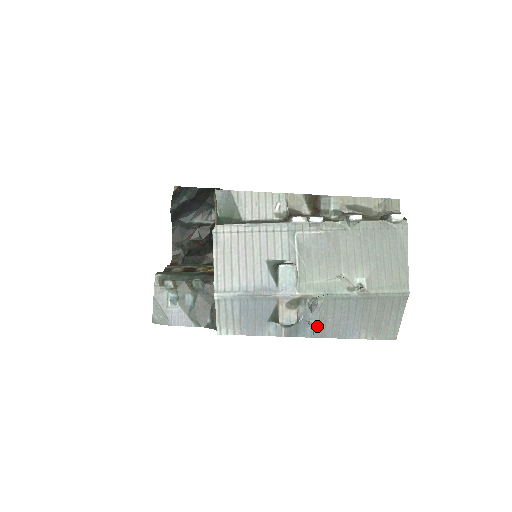
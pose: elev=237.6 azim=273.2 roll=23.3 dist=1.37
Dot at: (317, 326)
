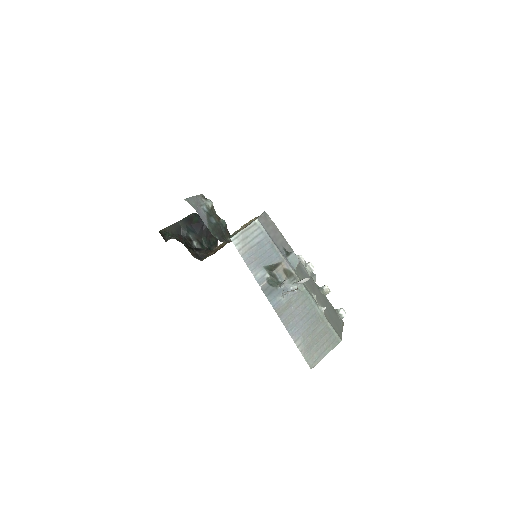
Dot at: (283, 303)
